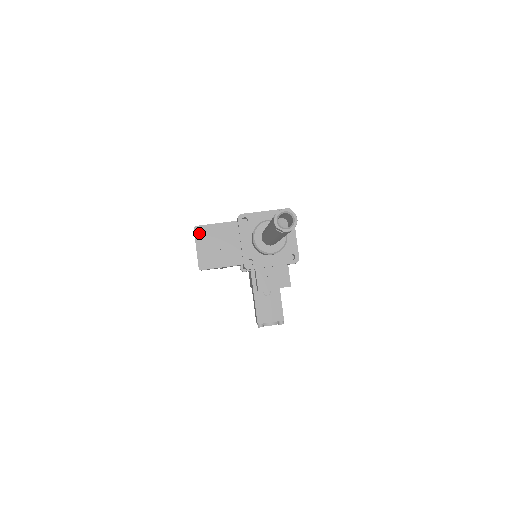
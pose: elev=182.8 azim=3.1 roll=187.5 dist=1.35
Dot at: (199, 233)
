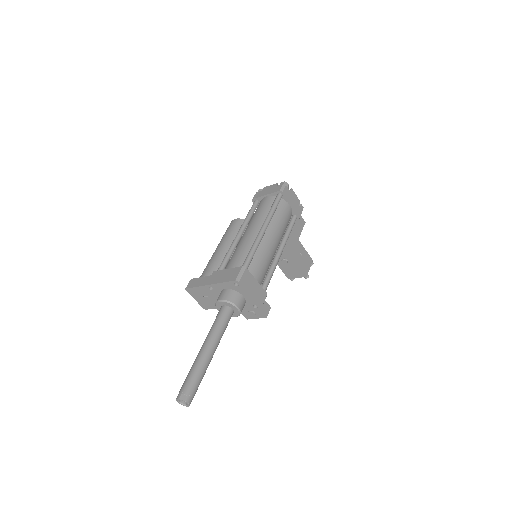
Dot at: (190, 292)
